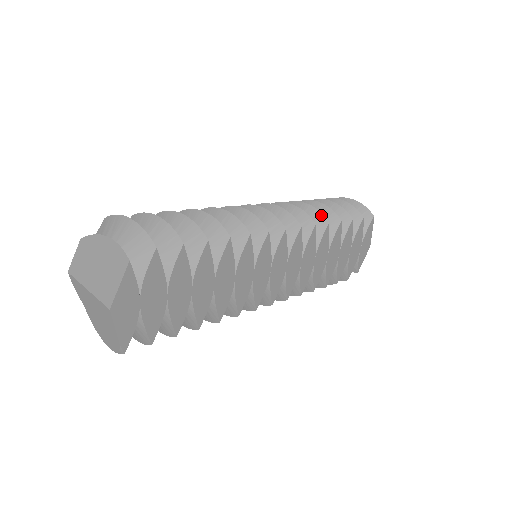
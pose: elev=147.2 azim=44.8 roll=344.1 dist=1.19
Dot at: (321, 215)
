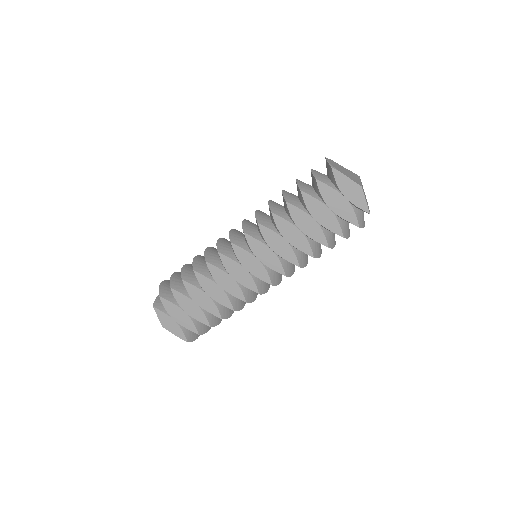
Dot at: (269, 208)
